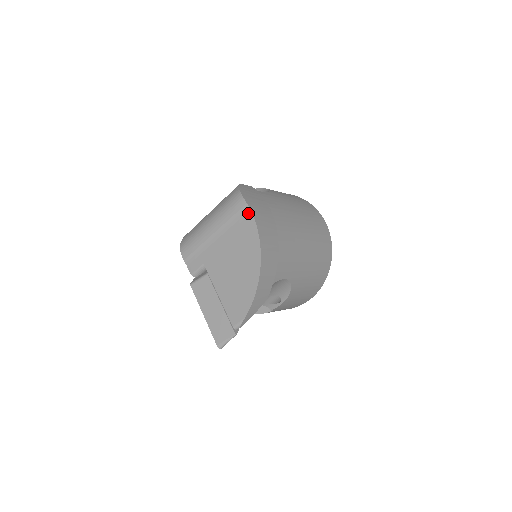
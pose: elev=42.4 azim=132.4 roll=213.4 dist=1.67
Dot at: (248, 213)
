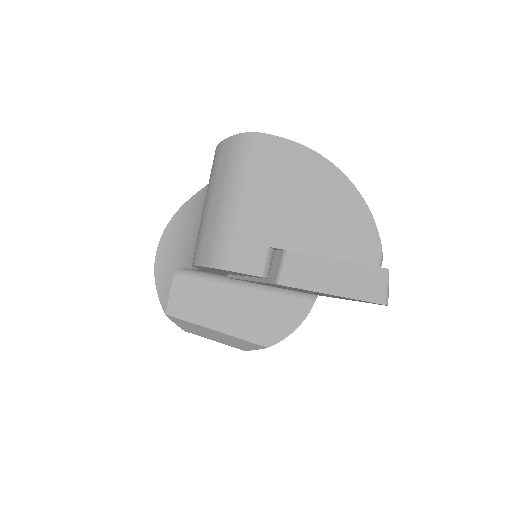
Dot at: (275, 141)
